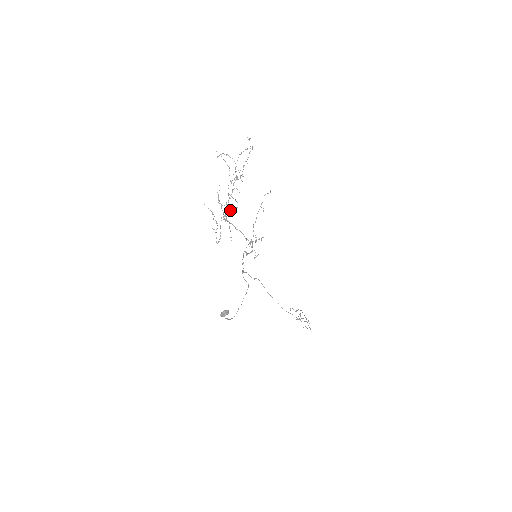
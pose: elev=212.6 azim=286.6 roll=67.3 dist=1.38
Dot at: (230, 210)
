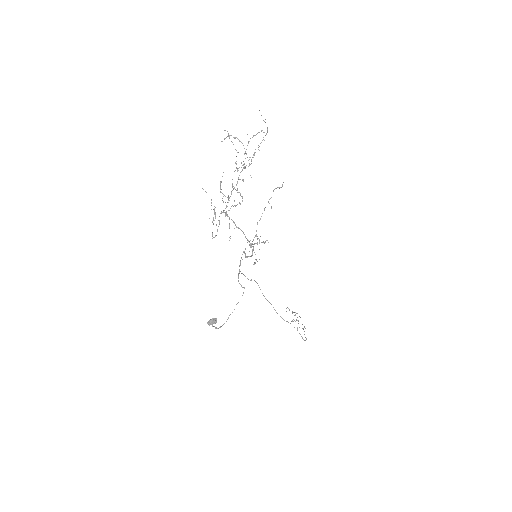
Dot at: occluded
